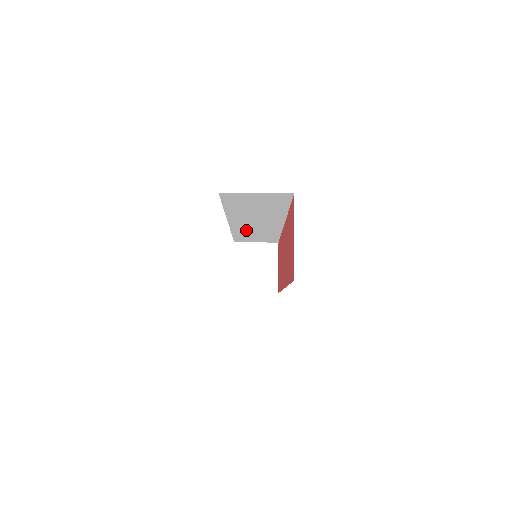
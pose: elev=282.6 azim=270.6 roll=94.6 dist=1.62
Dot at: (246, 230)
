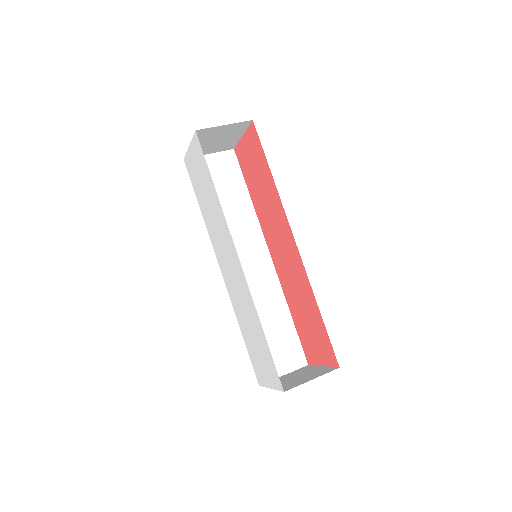
Dot at: occluded
